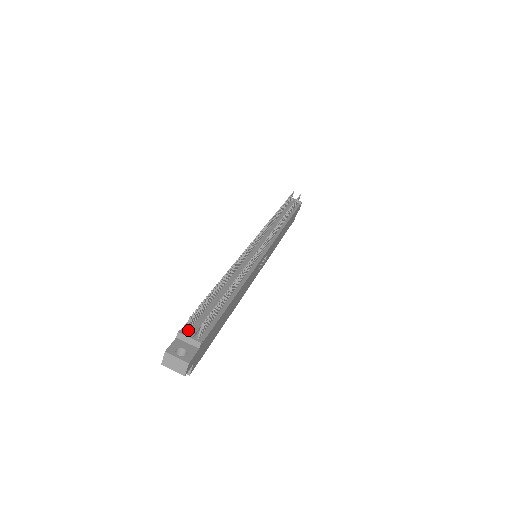
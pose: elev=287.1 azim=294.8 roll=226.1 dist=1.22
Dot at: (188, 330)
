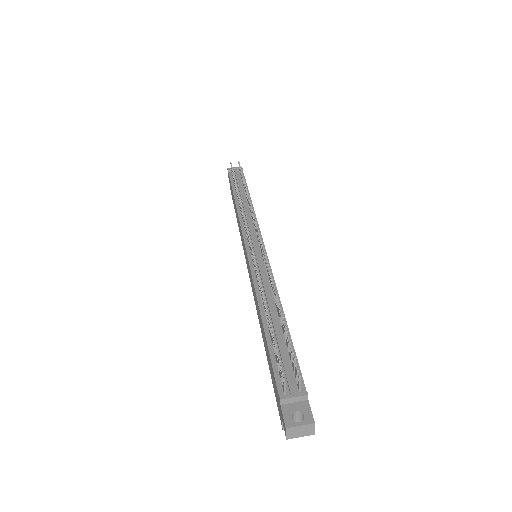
Dot at: (284, 389)
